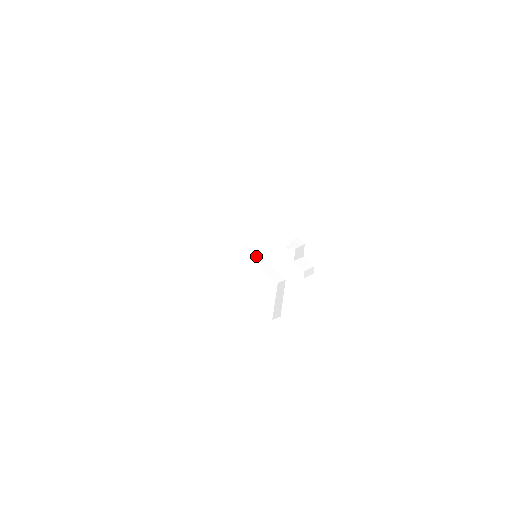
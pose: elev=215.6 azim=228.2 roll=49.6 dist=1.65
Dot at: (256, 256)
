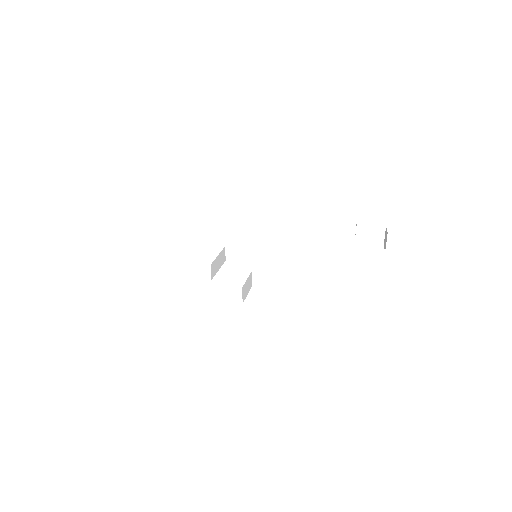
Dot at: (250, 254)
